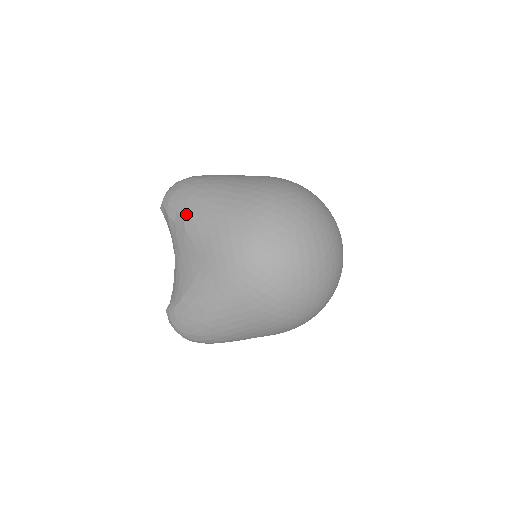
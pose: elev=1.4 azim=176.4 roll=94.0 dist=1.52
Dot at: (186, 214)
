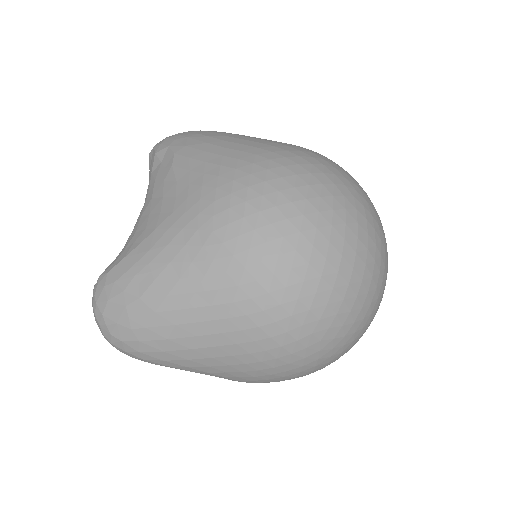
Dot at: (181, 148)
